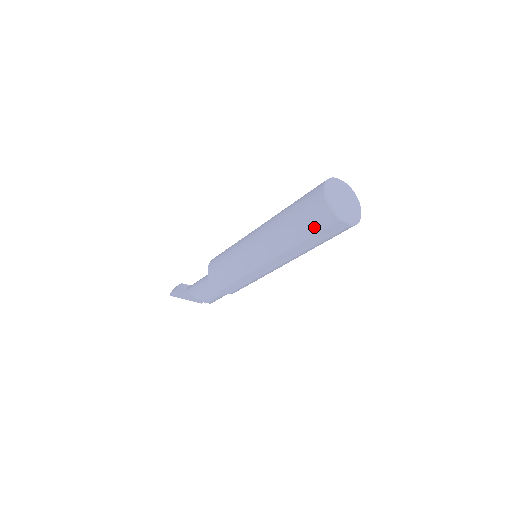
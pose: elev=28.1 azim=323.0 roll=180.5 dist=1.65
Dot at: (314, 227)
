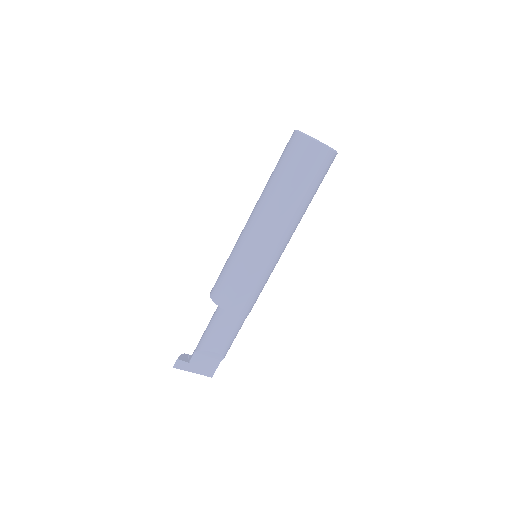
Dot at: (299, 163)
